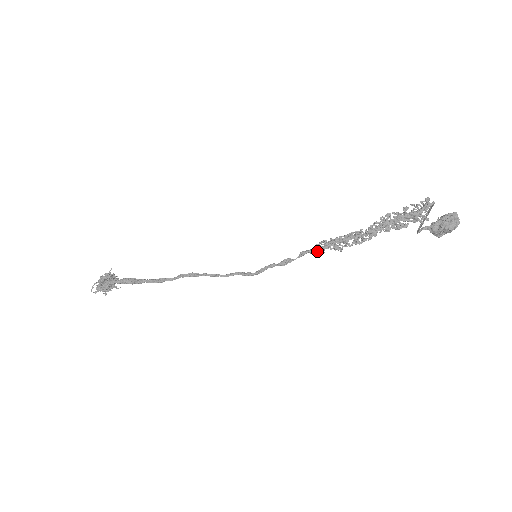
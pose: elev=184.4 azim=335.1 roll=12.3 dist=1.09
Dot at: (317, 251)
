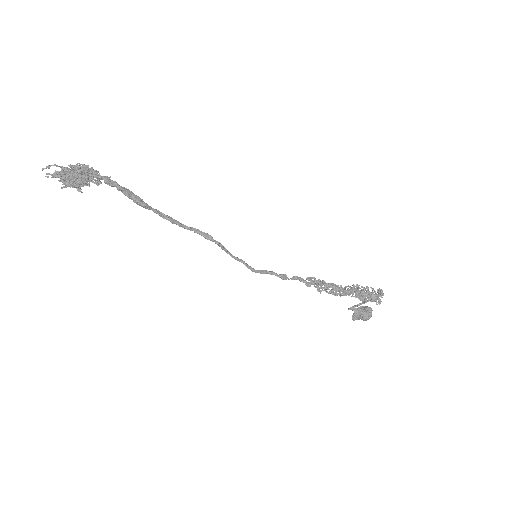
Dot at: (307, 283)
